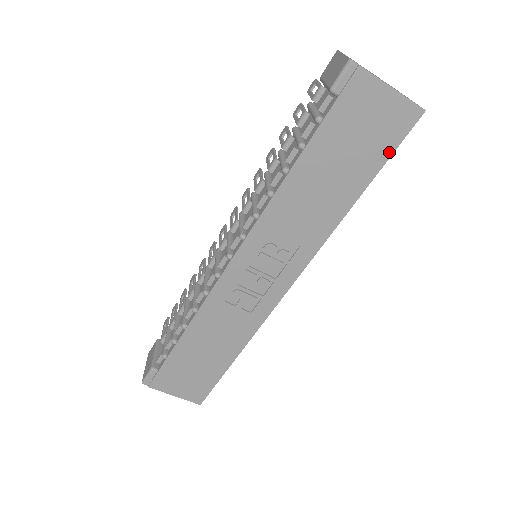
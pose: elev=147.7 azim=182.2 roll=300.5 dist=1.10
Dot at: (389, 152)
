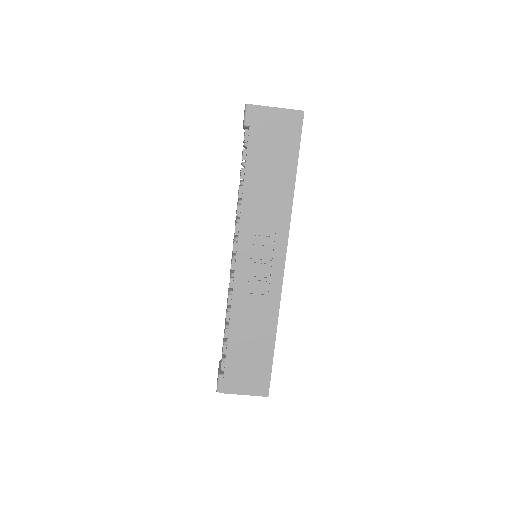
Dot at: (297, 144)
